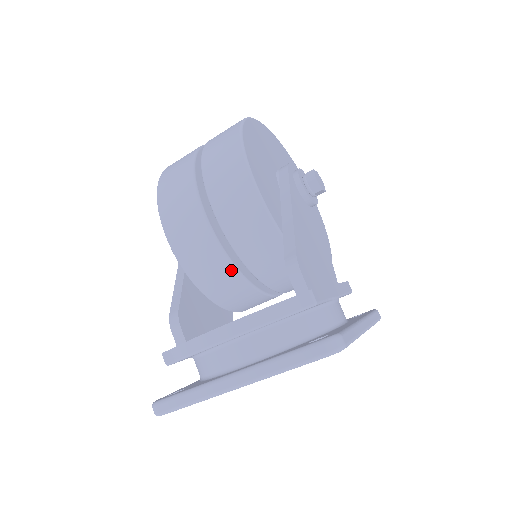
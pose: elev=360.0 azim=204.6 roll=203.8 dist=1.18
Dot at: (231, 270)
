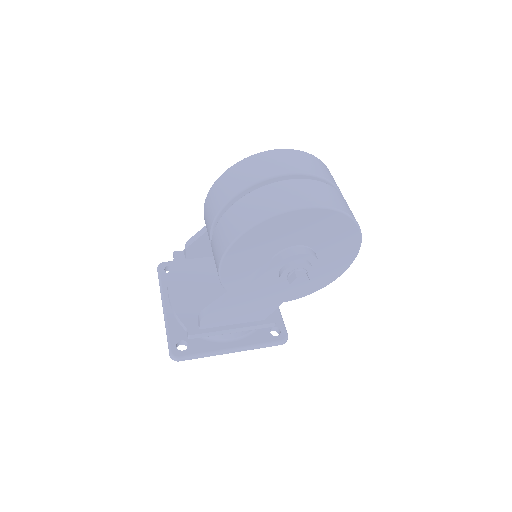
Dot at: occluded
